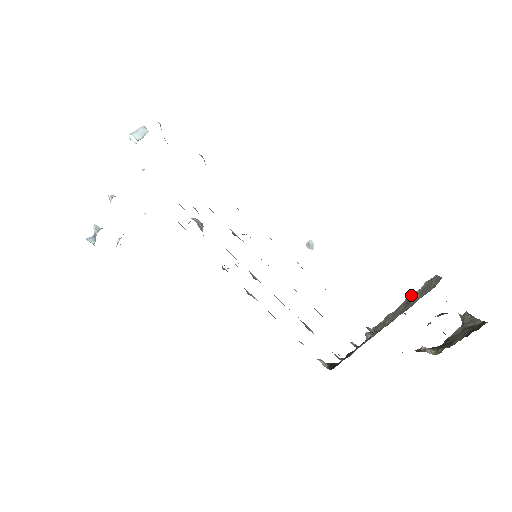
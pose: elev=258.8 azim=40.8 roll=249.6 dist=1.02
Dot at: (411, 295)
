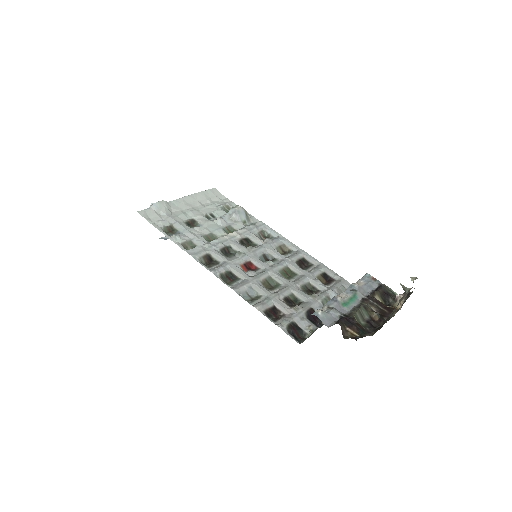
Dot at: occluded
